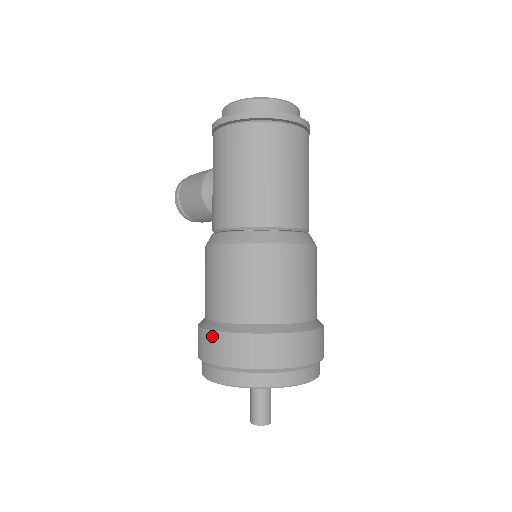
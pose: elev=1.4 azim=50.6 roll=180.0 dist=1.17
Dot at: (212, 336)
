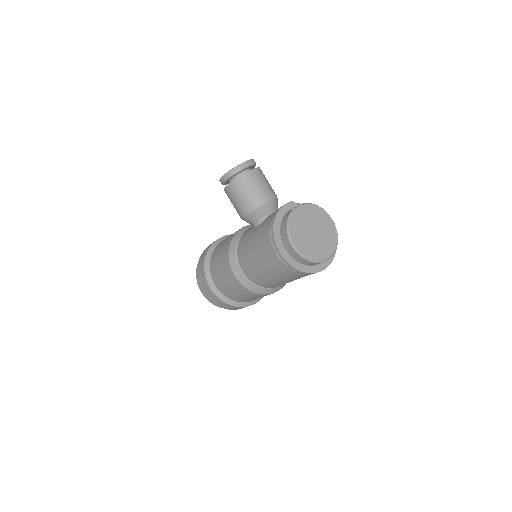
Dot at: (211, 292)
